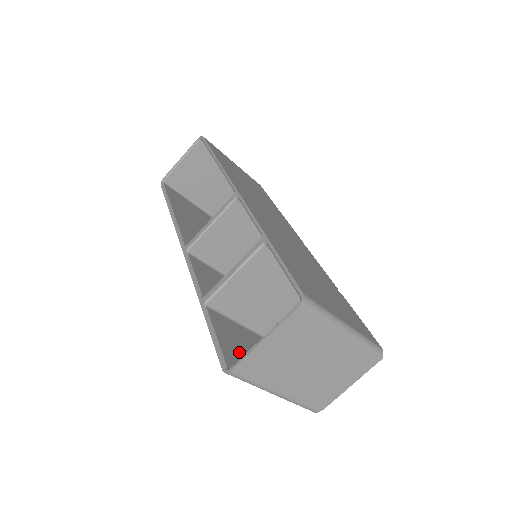
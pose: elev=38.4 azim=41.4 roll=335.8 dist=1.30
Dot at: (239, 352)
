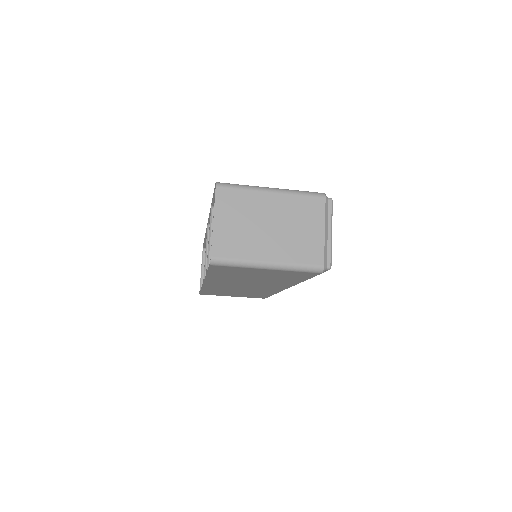
Dot at: occluded
